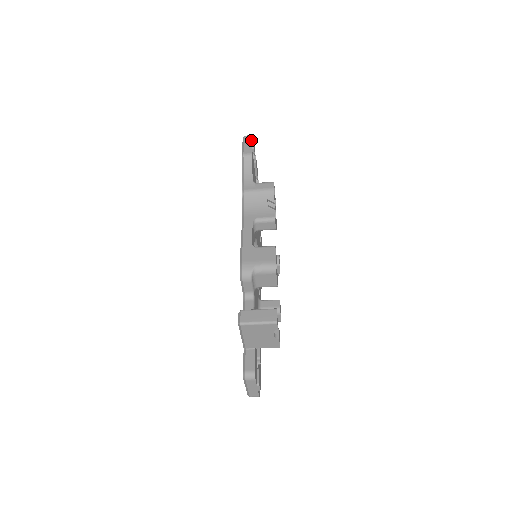
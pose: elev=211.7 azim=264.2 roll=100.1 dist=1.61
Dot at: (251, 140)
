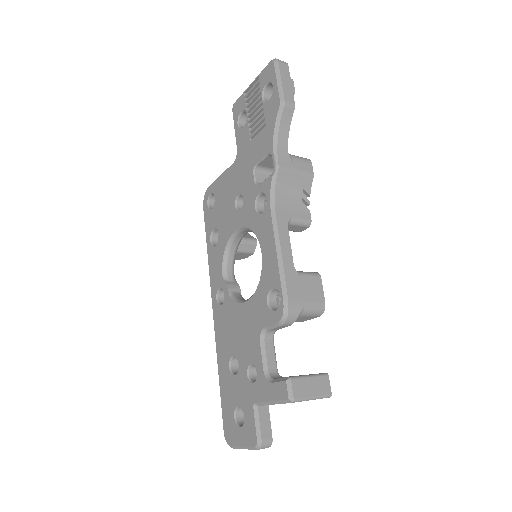
Dot at: (289, 75)
